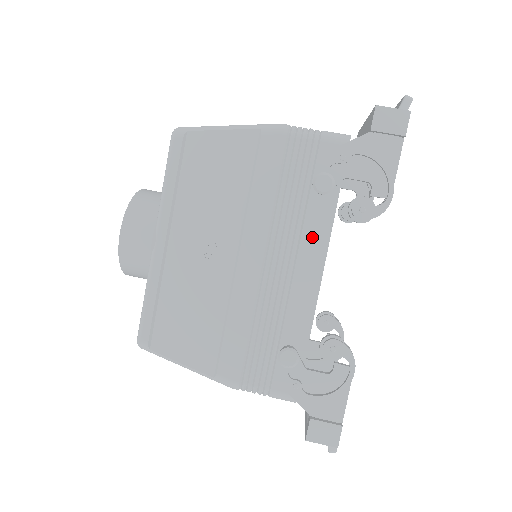
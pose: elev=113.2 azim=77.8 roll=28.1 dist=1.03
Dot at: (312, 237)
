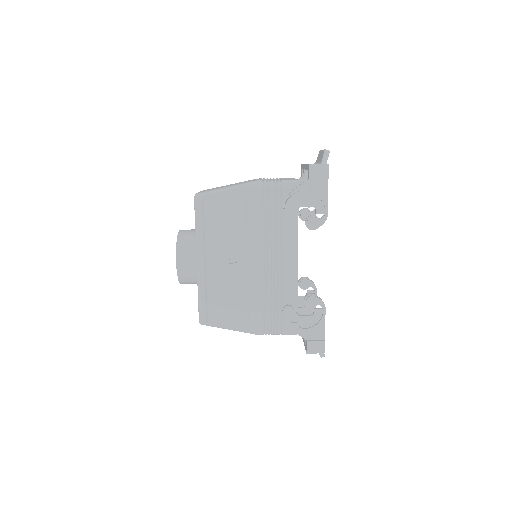
Dot at: (288, 242)
